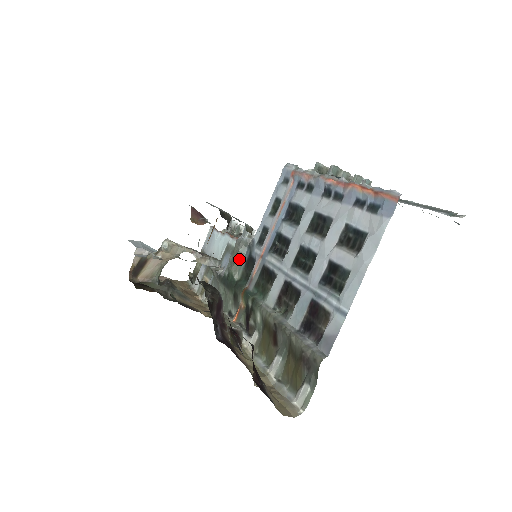
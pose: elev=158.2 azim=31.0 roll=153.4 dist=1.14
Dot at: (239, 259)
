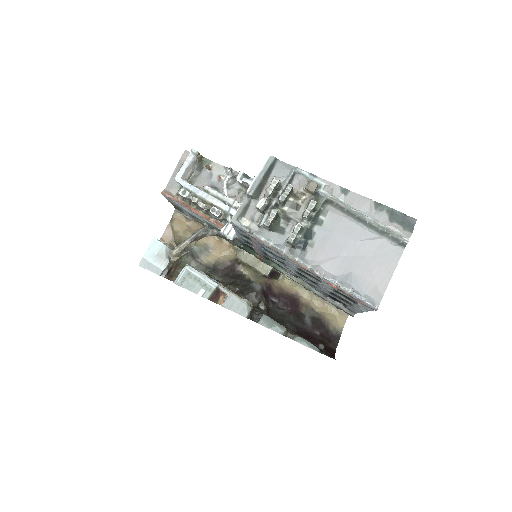
Dot at: (235, 243)
